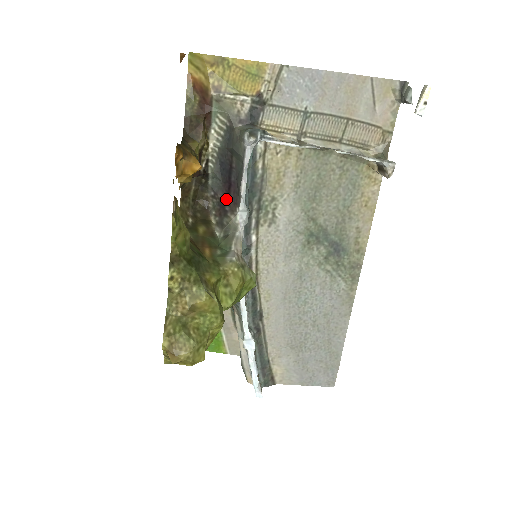
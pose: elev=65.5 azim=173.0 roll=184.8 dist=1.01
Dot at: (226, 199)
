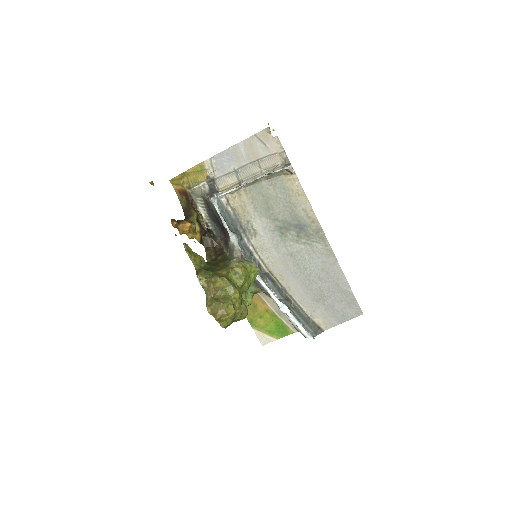
Dot at: (225, 236)
